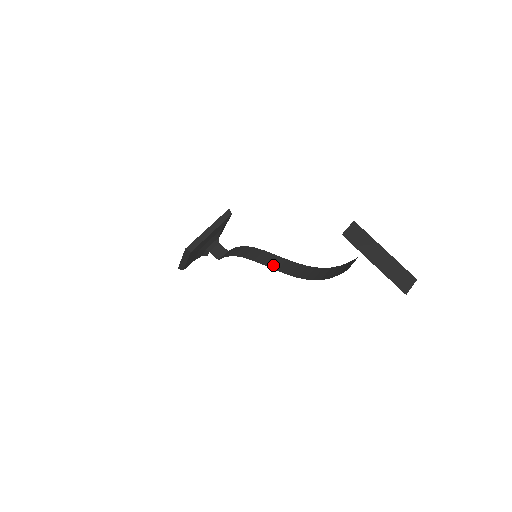
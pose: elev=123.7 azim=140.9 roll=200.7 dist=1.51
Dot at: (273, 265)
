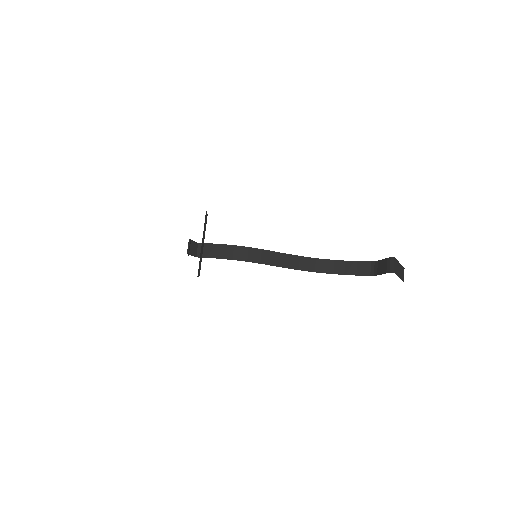
Dot at: (280, 263)
